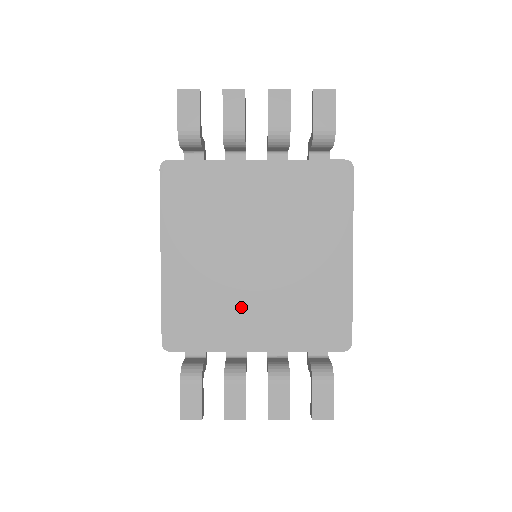
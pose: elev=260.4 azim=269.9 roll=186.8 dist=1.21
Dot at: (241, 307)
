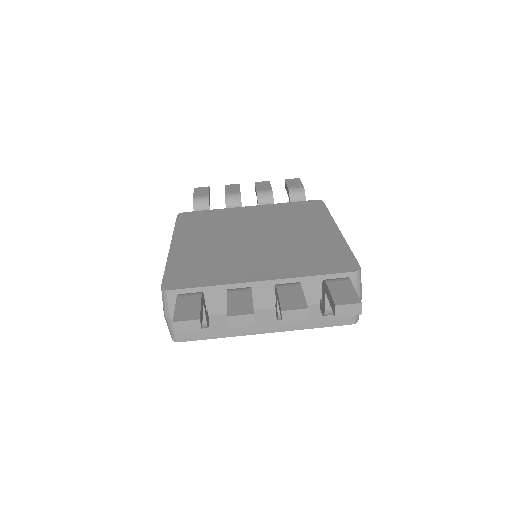
Dot at: (243, 260)
